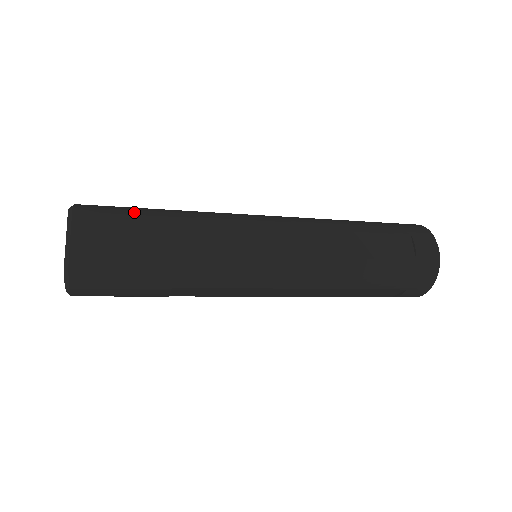
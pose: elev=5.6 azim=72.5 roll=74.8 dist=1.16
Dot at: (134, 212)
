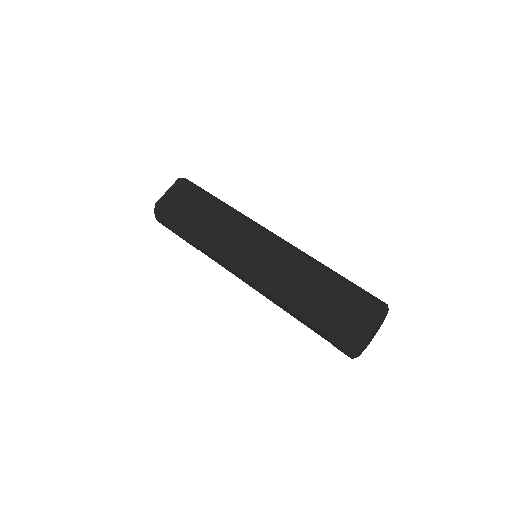
Dot at: (201, 193)
